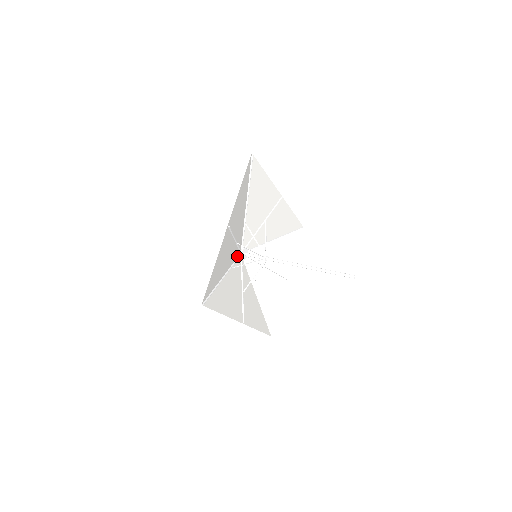
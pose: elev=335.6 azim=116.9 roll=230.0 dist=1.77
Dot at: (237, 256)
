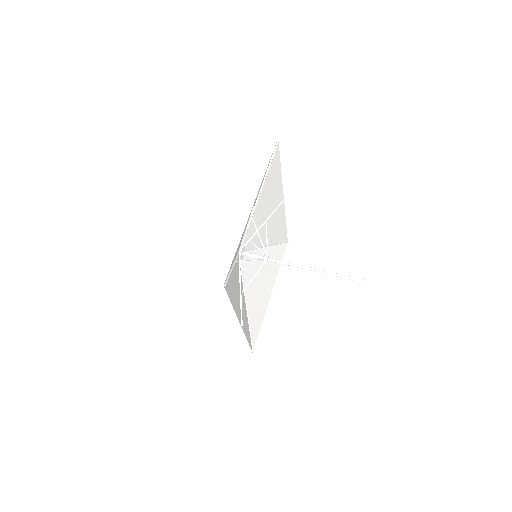
Dot at: (237, 253)
